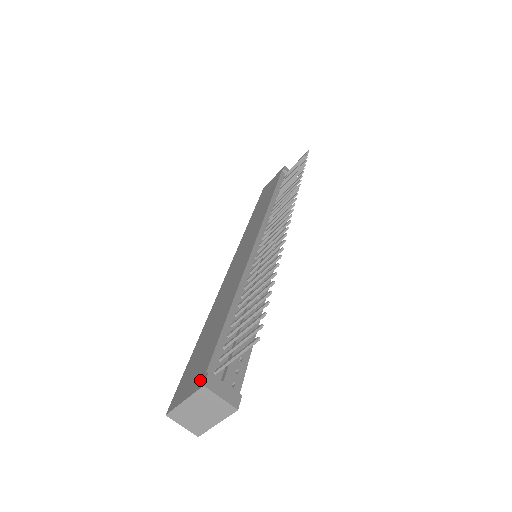
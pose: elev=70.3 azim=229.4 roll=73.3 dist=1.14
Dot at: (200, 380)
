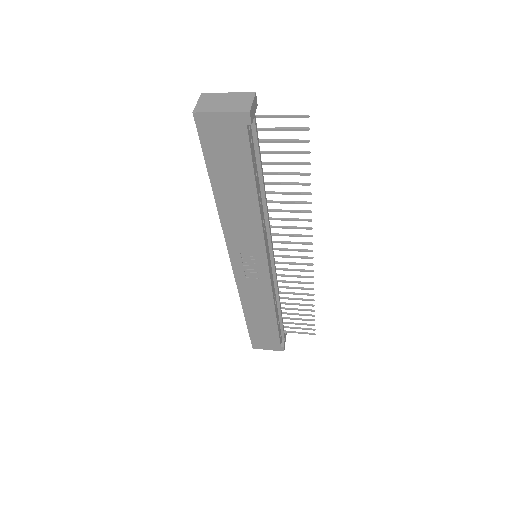
Dot at: occluded
